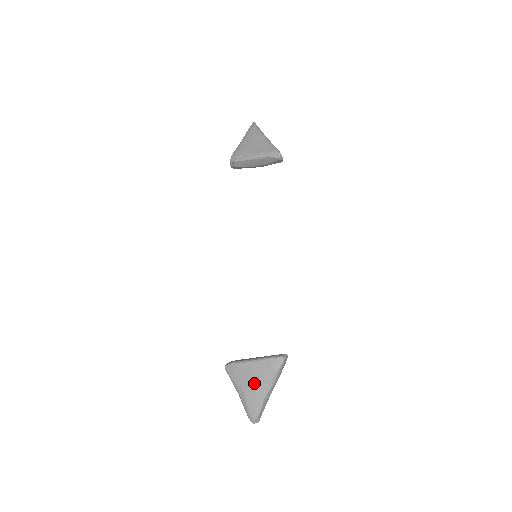
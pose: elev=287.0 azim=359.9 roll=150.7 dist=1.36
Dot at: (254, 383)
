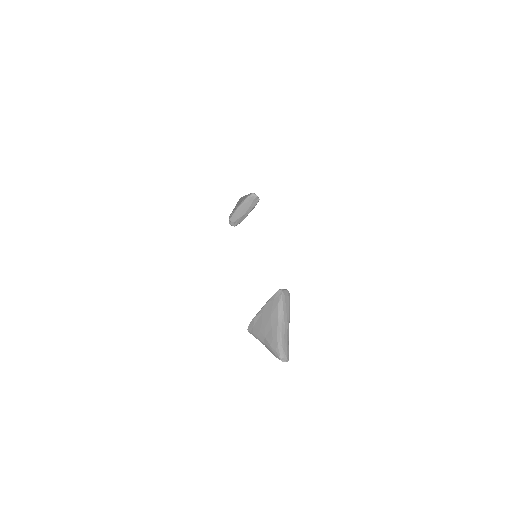
Dot at: (268, 323)
